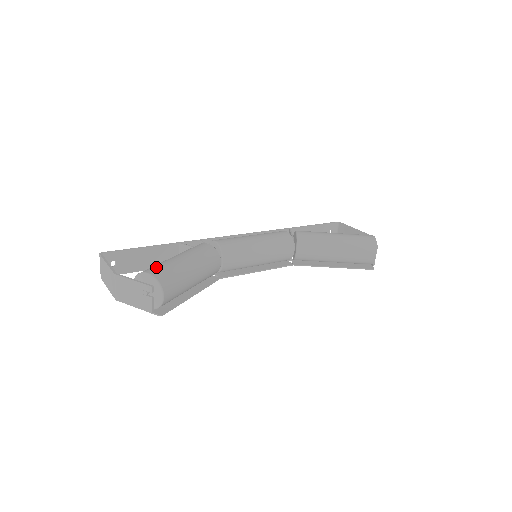
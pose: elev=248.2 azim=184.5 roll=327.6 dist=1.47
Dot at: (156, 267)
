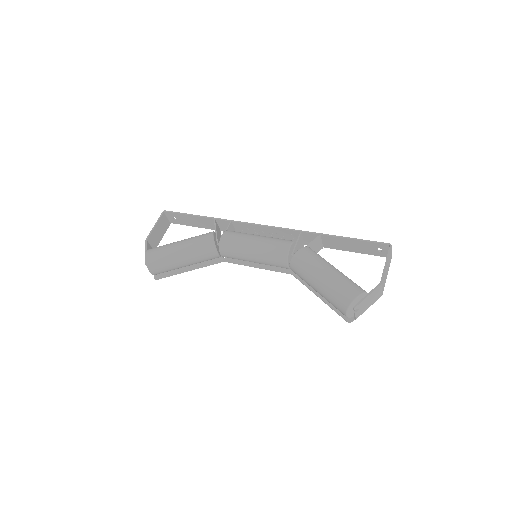
Dot at: (155, 251)
